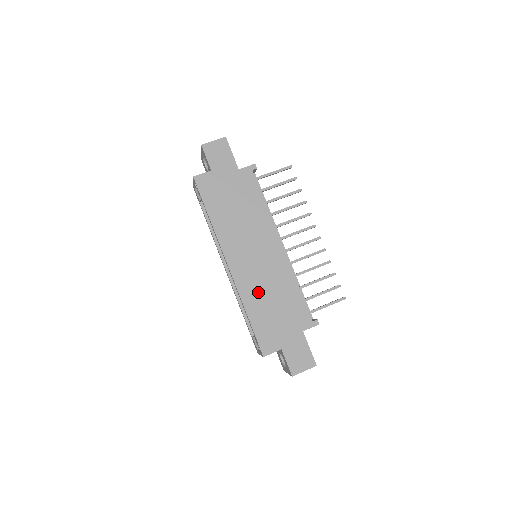
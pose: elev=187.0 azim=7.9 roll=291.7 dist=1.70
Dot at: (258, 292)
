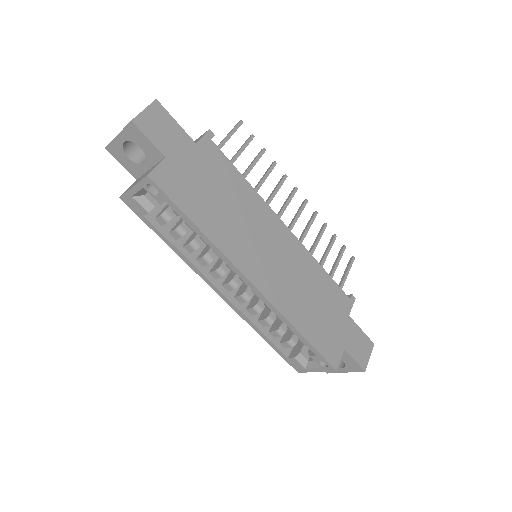
Dot at: (295, 298)
